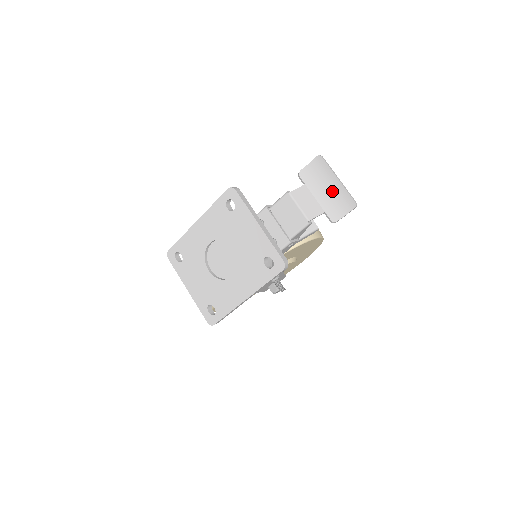
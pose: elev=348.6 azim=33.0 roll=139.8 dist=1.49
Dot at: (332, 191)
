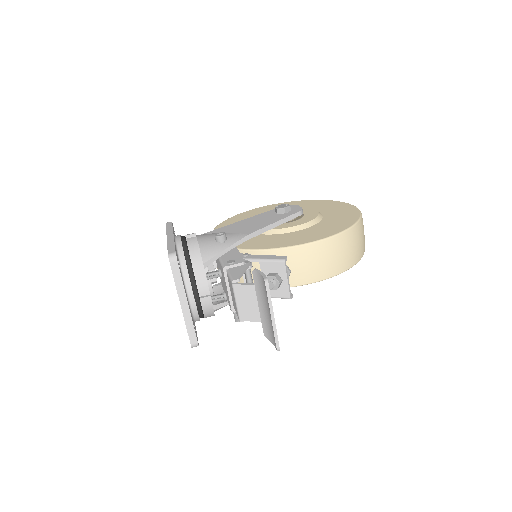
Dot at: (269, 317)
